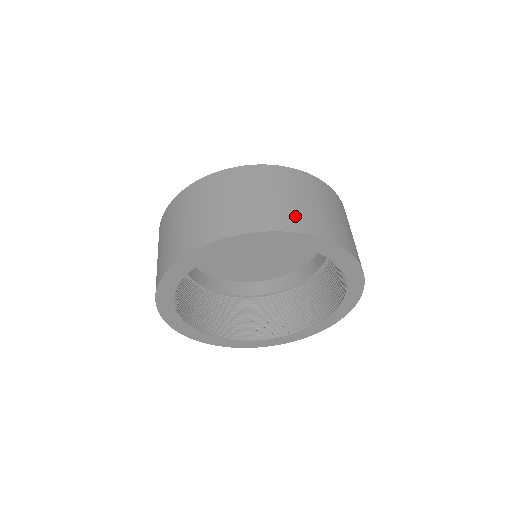
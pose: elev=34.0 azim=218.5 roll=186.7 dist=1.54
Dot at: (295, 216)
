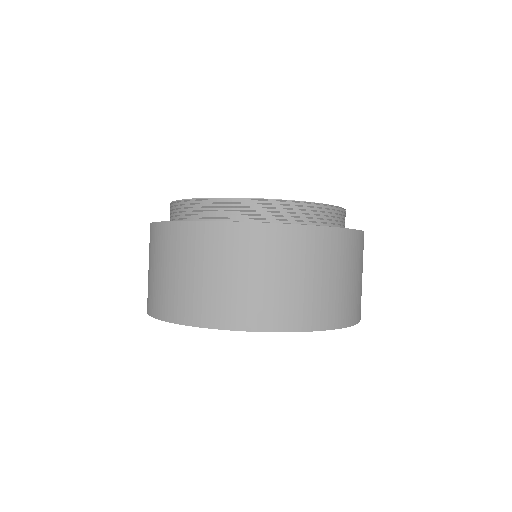
Dot at: (343, 306)
